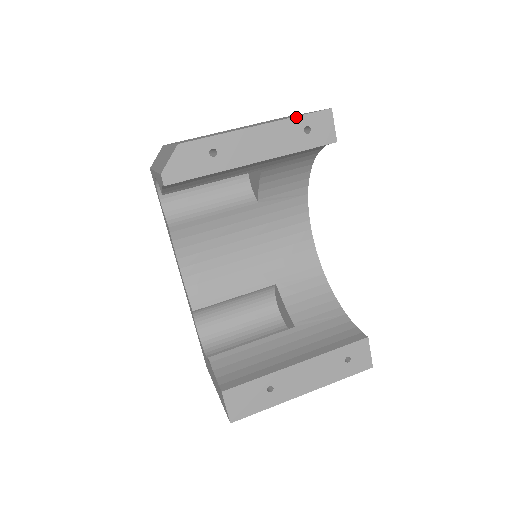
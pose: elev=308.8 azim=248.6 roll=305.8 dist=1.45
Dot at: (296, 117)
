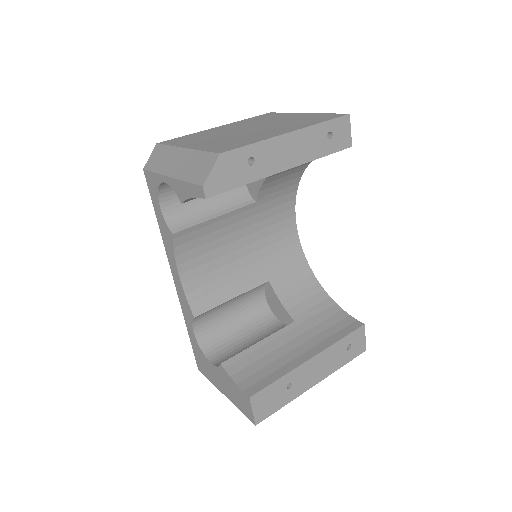
Dot at: (322, 123)
